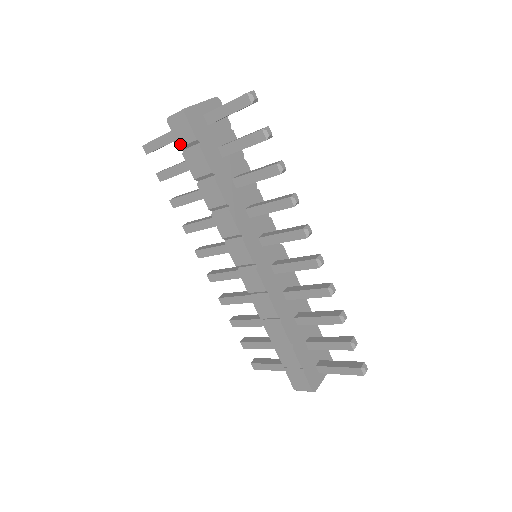
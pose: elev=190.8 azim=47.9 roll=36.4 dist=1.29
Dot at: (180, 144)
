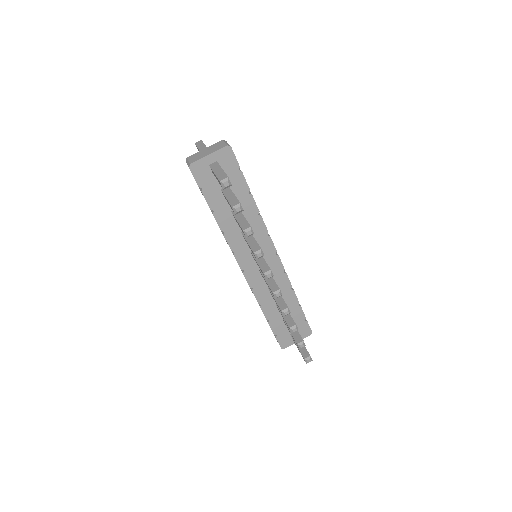
Dot at: occluded
